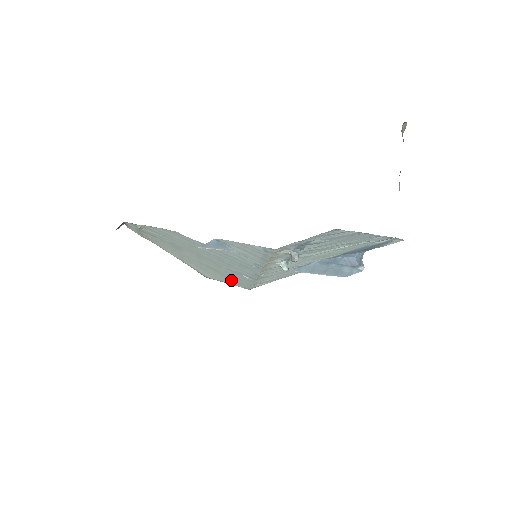
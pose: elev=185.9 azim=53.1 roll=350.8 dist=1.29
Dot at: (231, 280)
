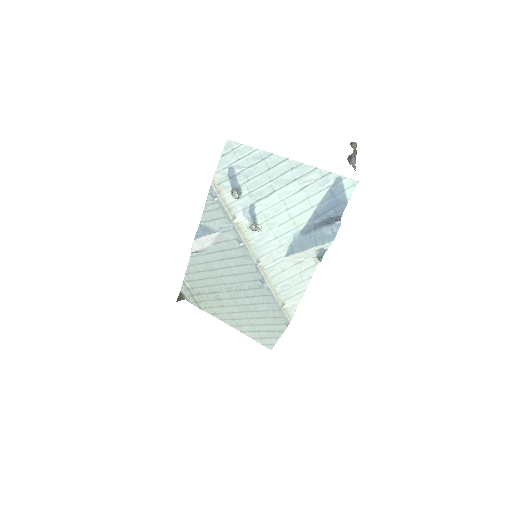
Dot at: (272, 320)
